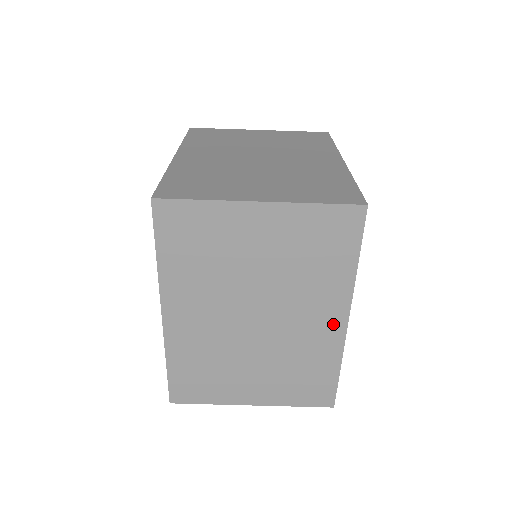
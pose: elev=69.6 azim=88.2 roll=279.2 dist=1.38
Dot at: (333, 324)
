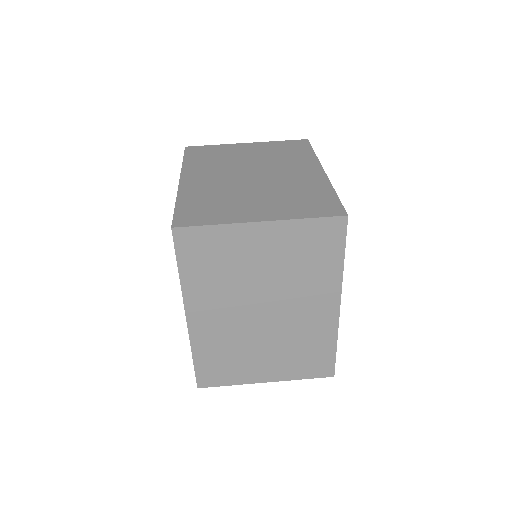
Dot at: (313, 173)
